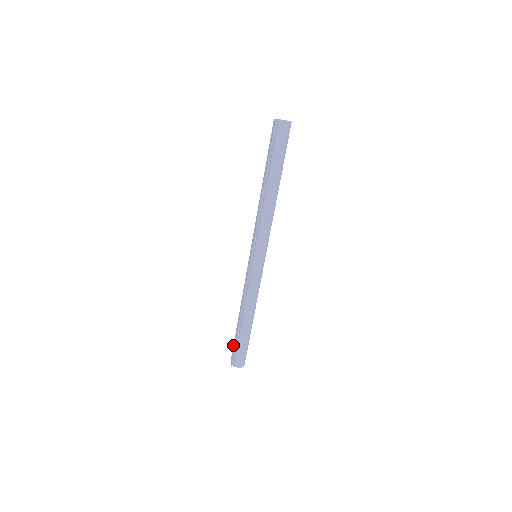
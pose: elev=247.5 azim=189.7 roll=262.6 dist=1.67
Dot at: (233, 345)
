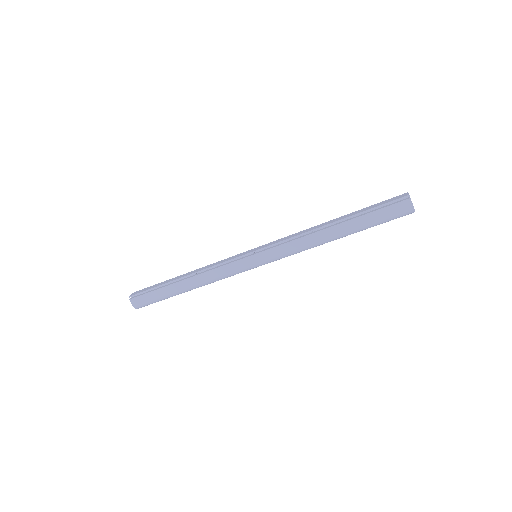
Dot at: (151, 286)
